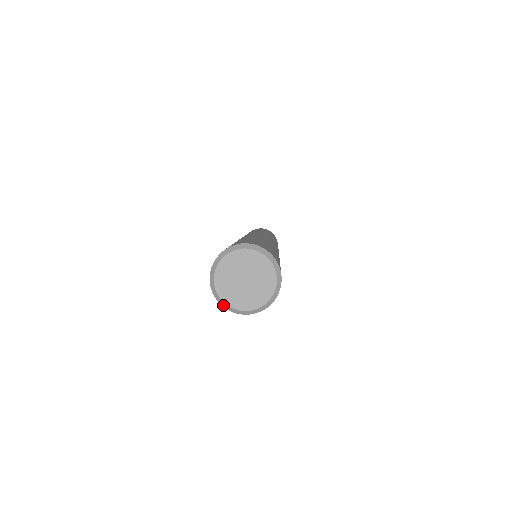
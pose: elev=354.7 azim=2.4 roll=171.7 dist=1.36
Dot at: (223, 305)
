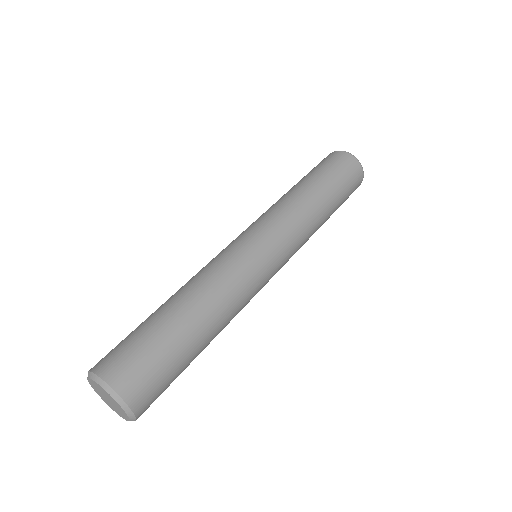
Dot at: occluded
